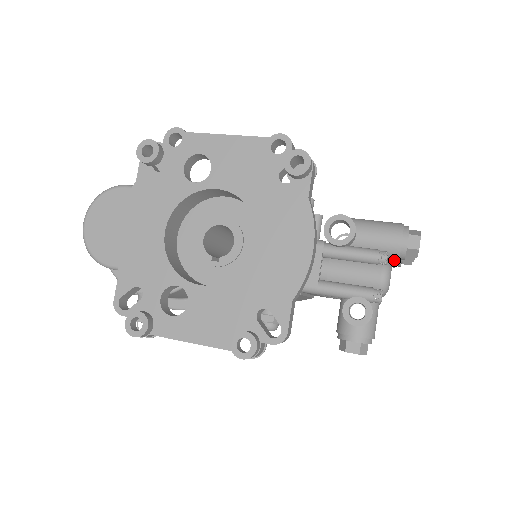
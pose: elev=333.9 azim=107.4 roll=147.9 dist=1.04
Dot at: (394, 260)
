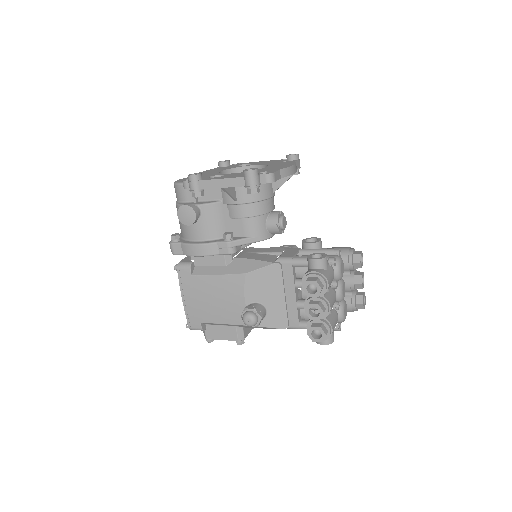
Dot at: (346, 263)
